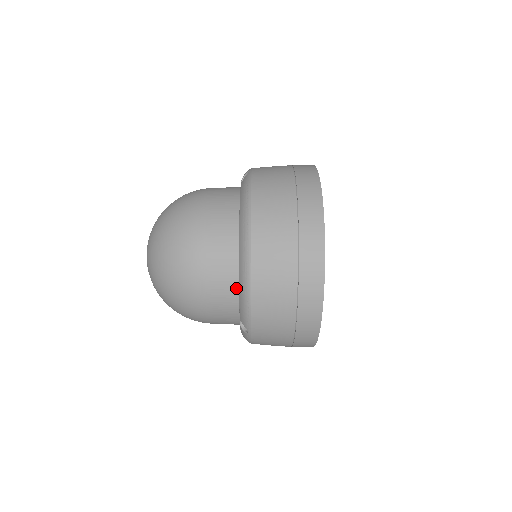
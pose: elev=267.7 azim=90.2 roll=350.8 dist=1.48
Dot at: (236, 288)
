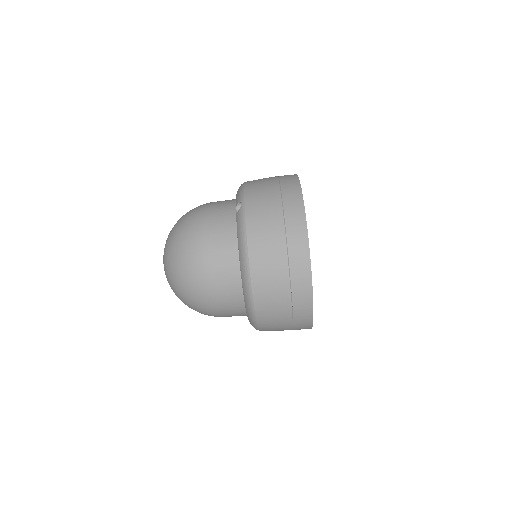
Dot at: (243, 306)
